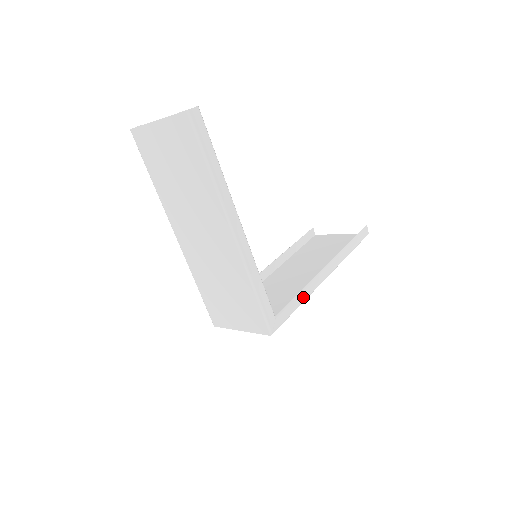
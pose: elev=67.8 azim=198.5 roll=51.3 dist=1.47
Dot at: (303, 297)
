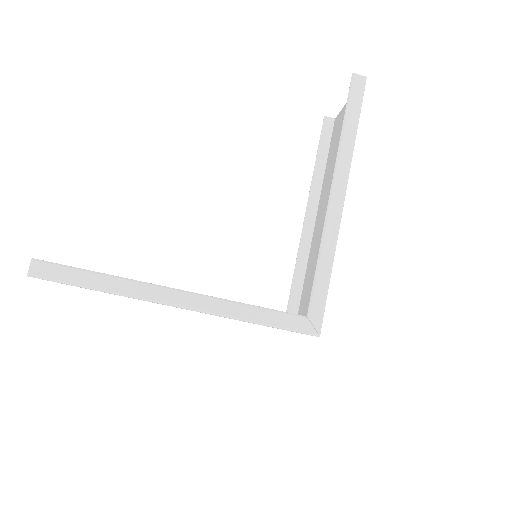
Dot at: (327, 259)
